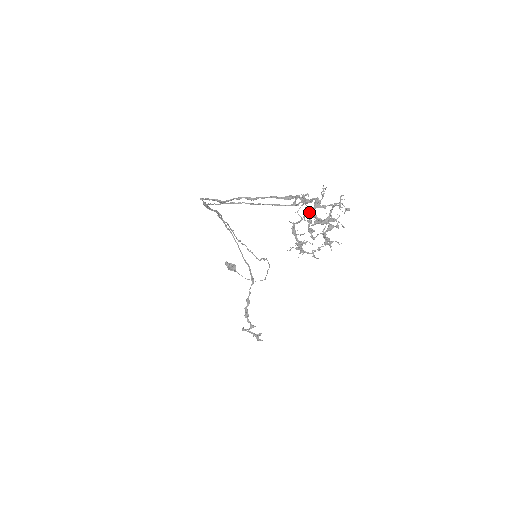
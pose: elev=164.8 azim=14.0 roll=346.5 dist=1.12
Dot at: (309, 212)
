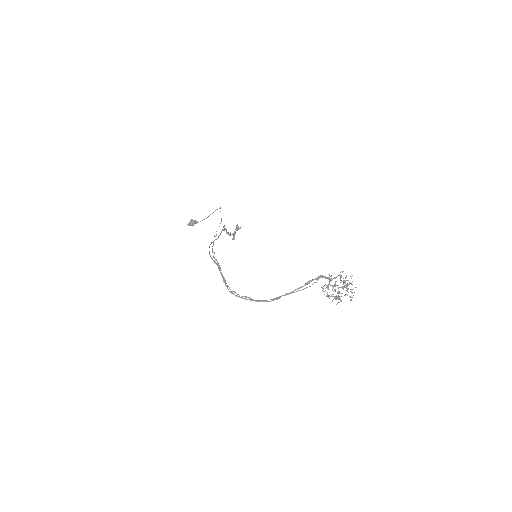
Dot at: occluded
